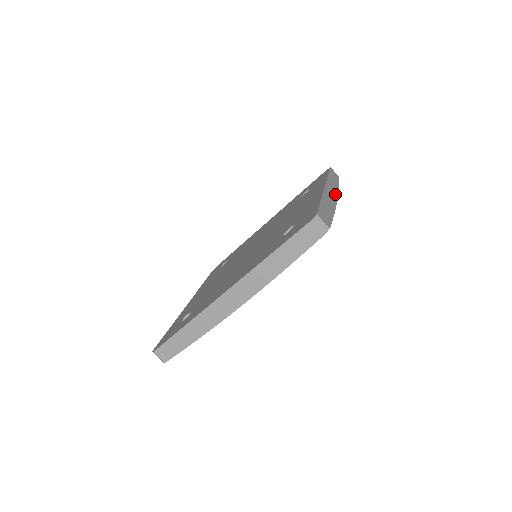
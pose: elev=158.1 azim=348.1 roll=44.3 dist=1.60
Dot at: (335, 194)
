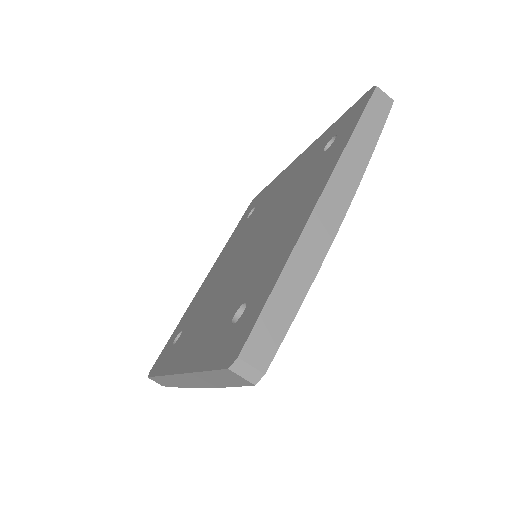
Dot at: occluded
